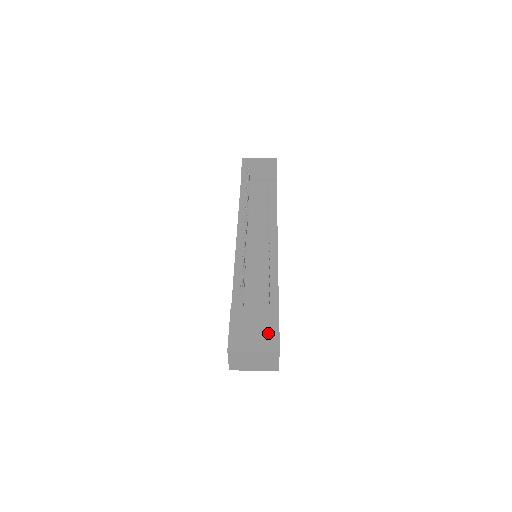
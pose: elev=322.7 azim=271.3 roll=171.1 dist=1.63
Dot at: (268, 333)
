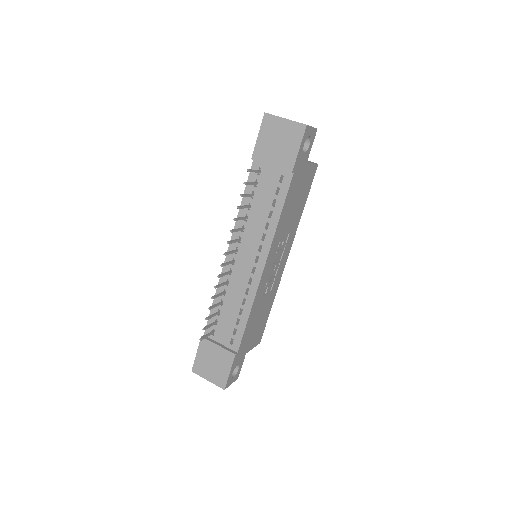
Dot at: (221, 372)
